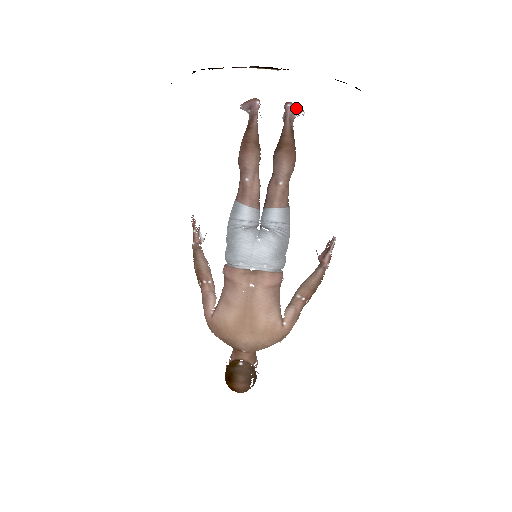
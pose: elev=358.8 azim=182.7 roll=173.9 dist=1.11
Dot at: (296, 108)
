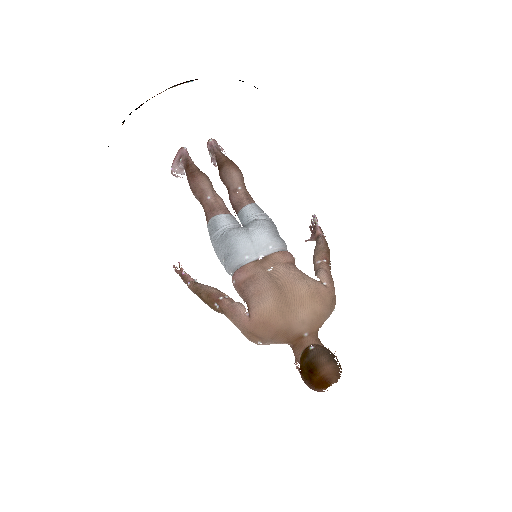
Dot at: (217, 144)
